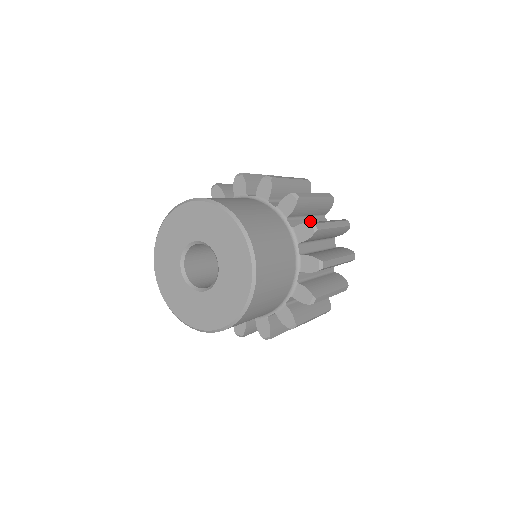
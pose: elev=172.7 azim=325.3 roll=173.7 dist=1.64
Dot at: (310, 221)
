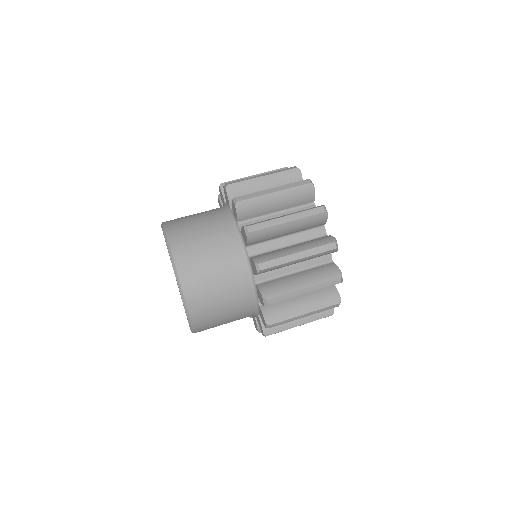
Dot at: (296, 266)
